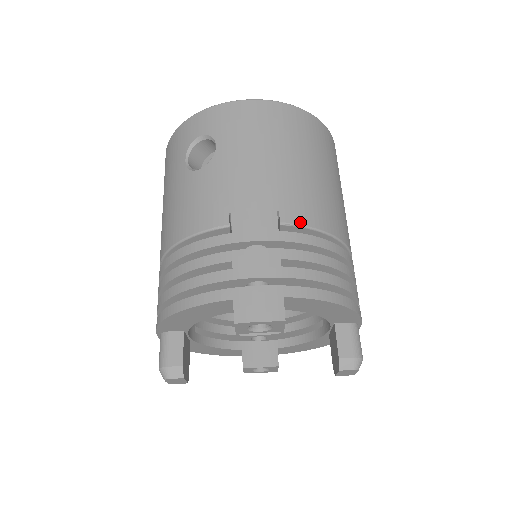
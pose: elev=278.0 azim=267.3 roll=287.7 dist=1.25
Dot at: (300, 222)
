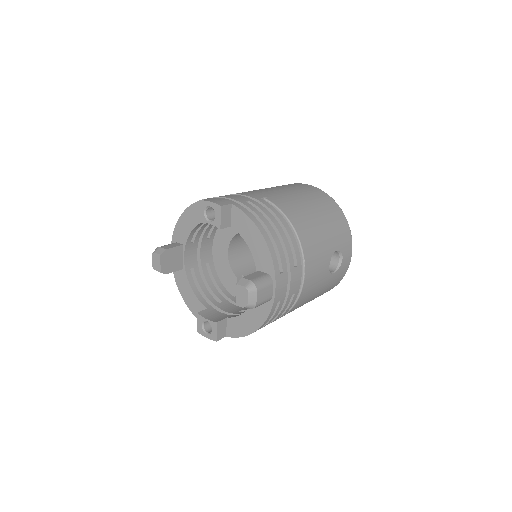
Dot at: (276, 204)
